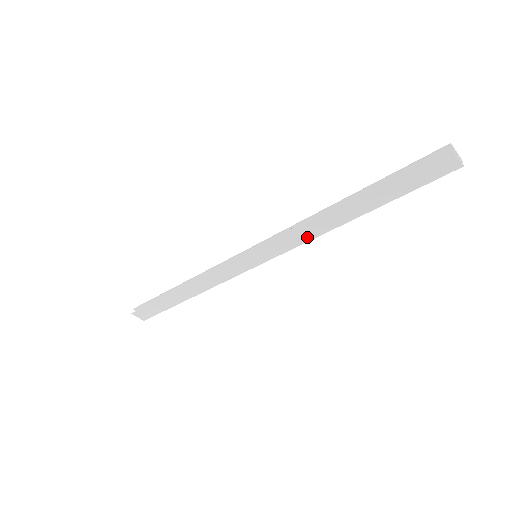
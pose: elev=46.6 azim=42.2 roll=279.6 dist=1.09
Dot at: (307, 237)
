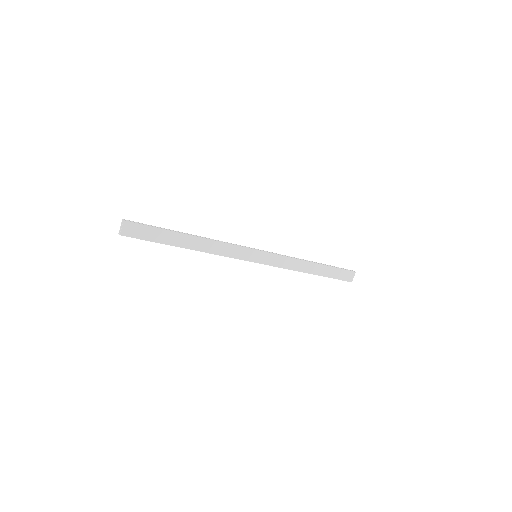
Dot at: (289, 266)
